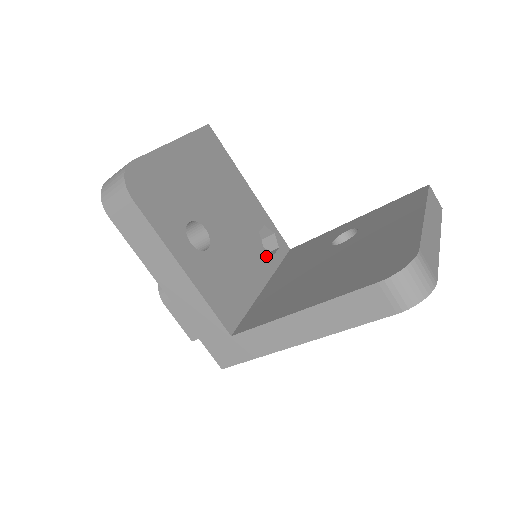
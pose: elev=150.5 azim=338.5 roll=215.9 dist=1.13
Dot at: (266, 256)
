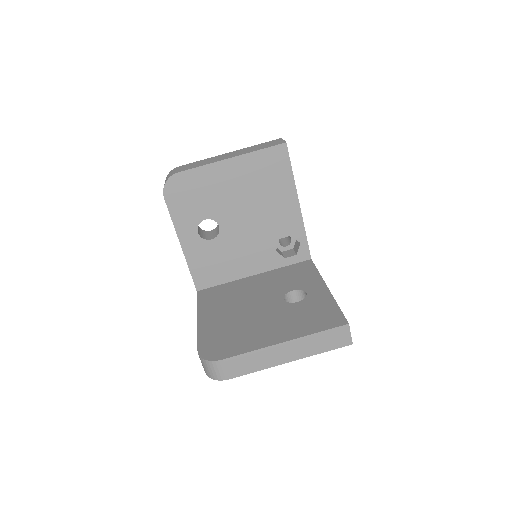
Dot at: (274, 257)
